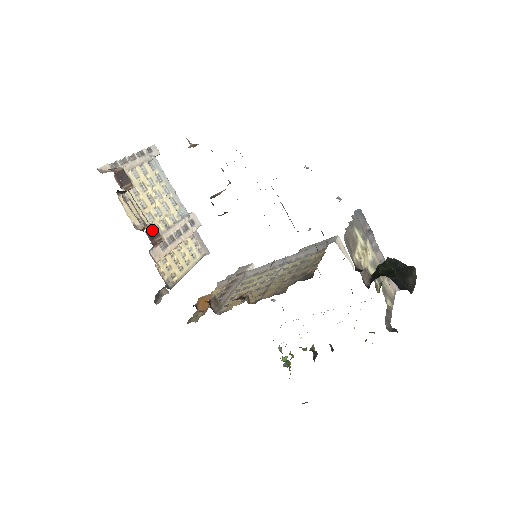
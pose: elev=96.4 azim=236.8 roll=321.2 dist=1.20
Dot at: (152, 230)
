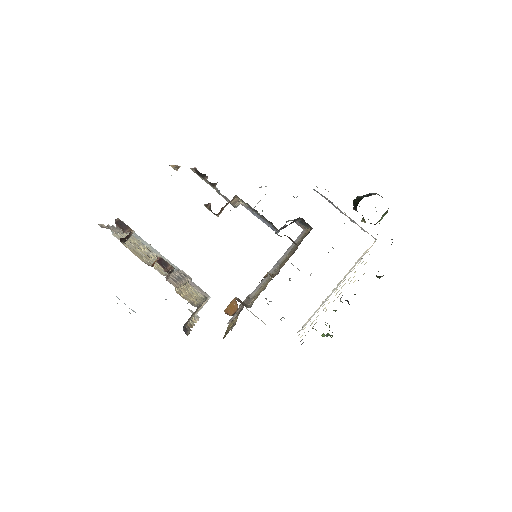
Dot at: (161, 261)
